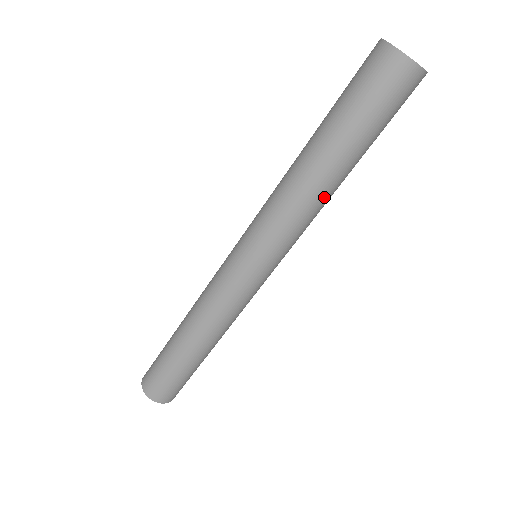
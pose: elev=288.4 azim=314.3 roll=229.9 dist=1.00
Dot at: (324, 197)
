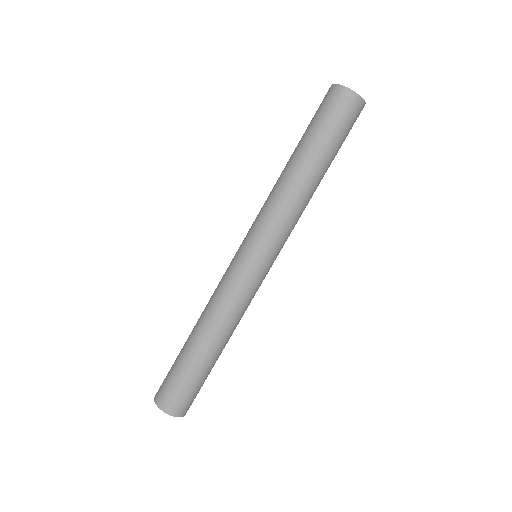
Dot at: (300, 191)
